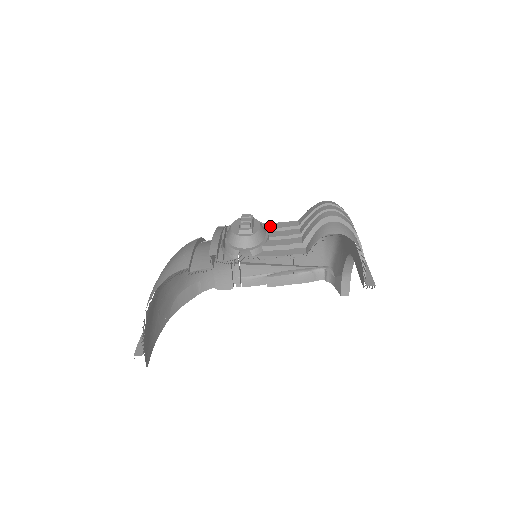
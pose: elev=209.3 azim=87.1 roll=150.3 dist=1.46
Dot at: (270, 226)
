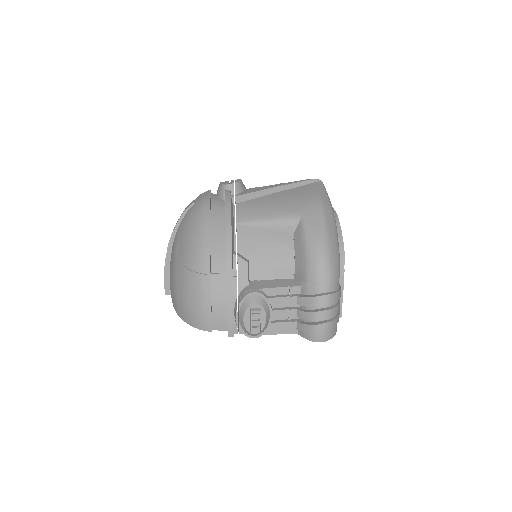
Dot at: (273, 303)
